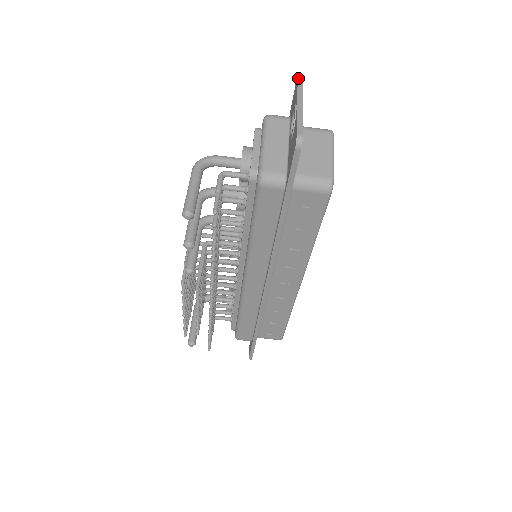
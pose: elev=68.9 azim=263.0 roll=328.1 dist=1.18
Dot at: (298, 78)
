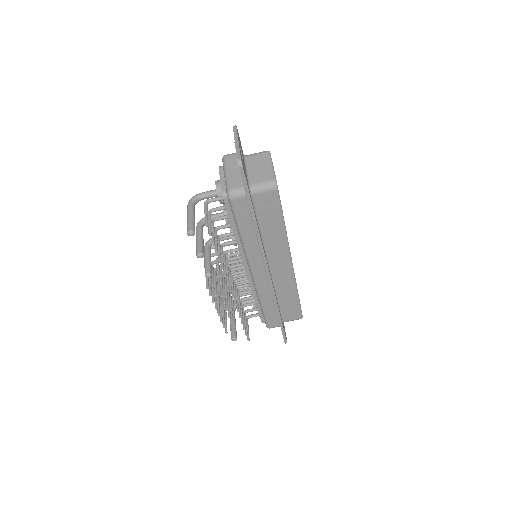
Dot at: (233, 126)
